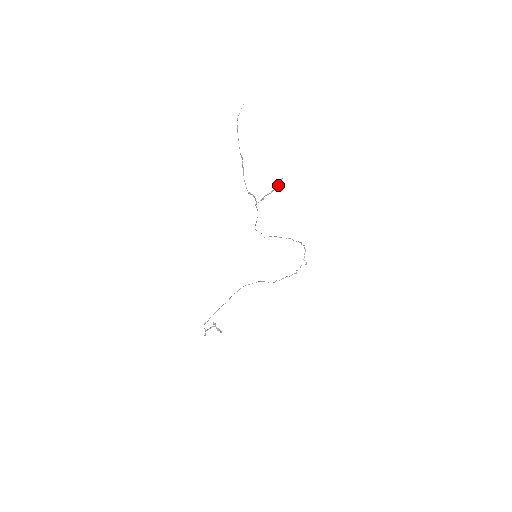
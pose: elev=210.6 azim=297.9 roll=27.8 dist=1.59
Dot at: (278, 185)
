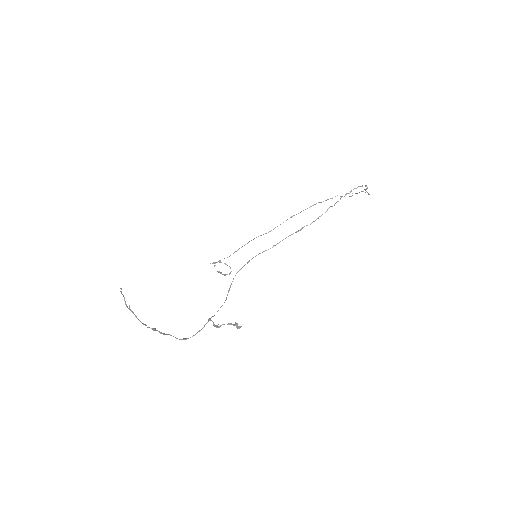
Dot at: (237, 325)
